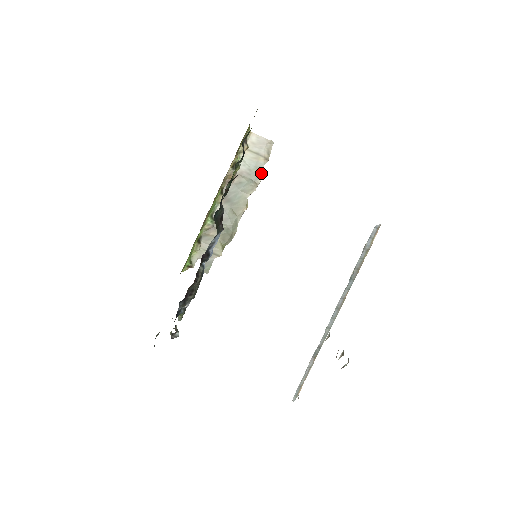
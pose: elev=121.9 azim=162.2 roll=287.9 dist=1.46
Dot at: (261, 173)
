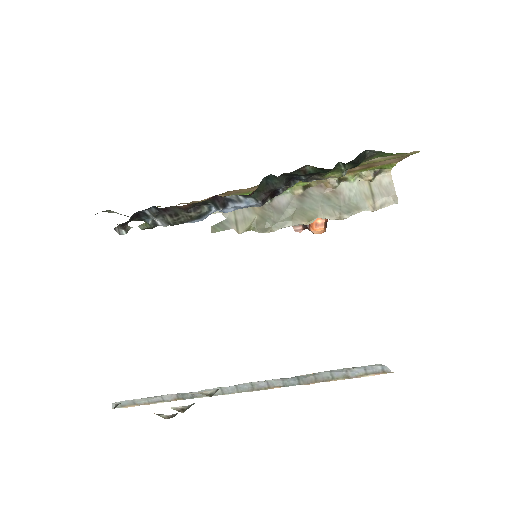
Dot at: (355, 213)
